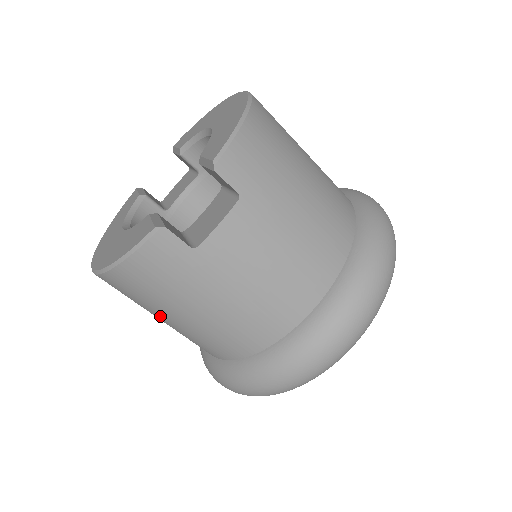
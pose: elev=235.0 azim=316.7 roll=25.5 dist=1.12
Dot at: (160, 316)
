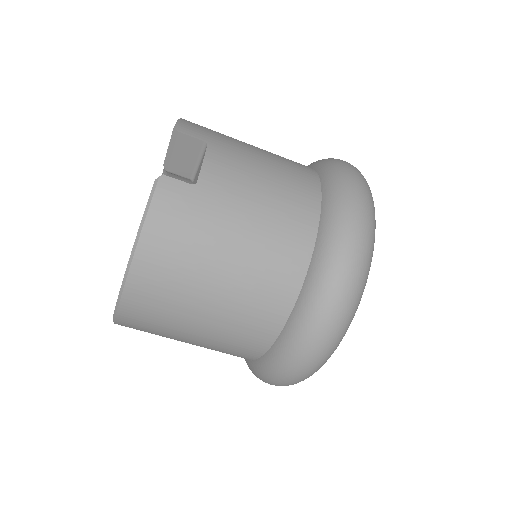
Dot at: (202, 300)
